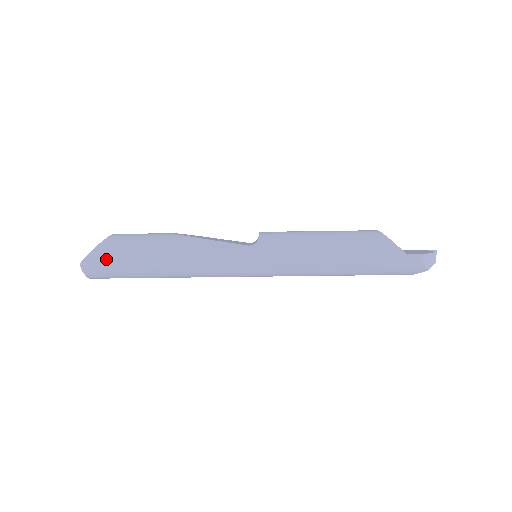
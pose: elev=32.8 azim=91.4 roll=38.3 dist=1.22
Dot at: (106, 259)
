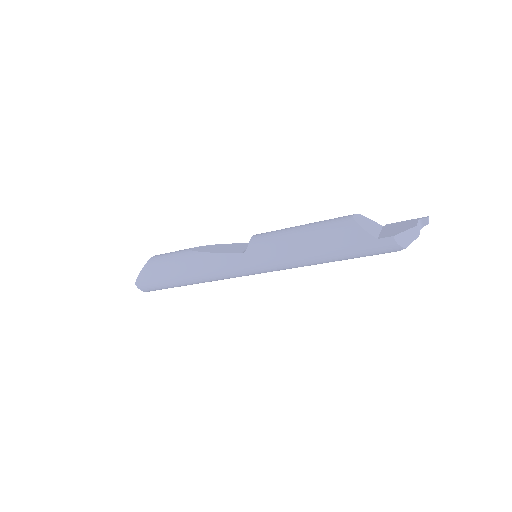
Dot at: (149, 280)
